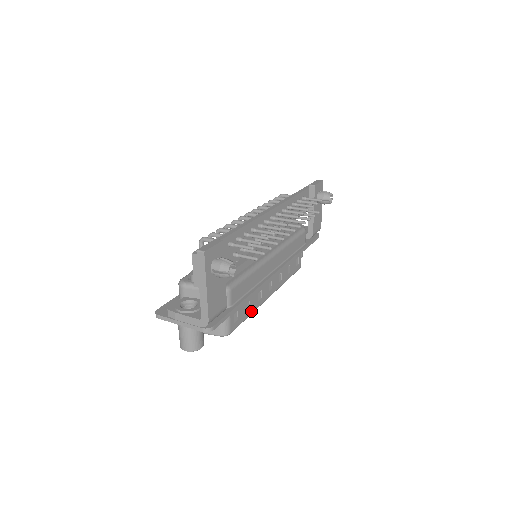
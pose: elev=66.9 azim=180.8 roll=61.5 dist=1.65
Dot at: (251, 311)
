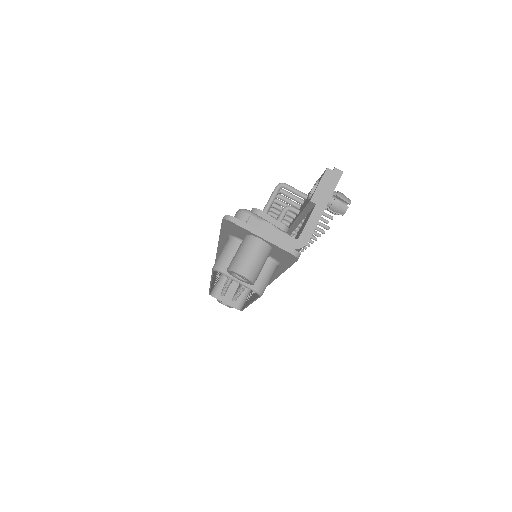
Dot at: occluded
